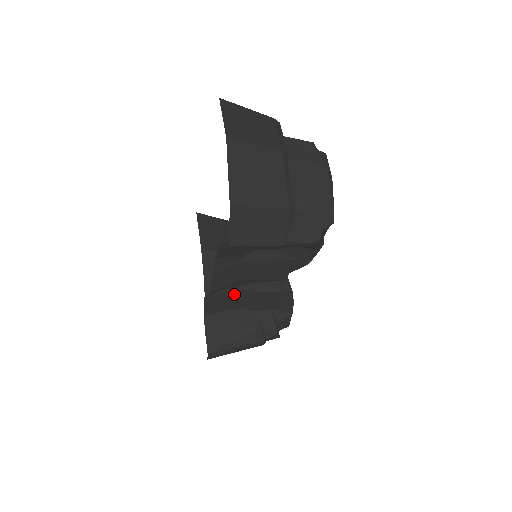
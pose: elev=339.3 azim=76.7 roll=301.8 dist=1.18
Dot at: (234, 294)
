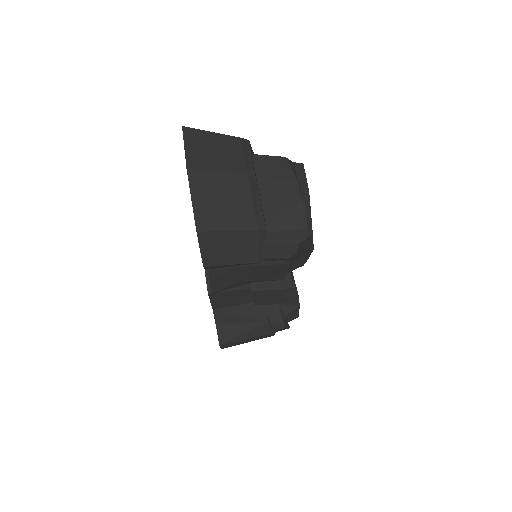
Dot at: (238, 292)
